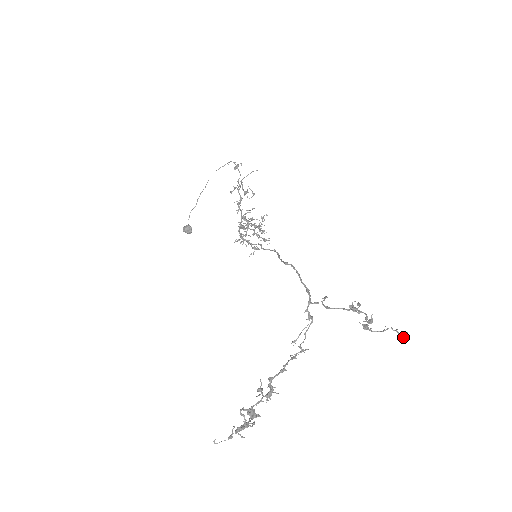
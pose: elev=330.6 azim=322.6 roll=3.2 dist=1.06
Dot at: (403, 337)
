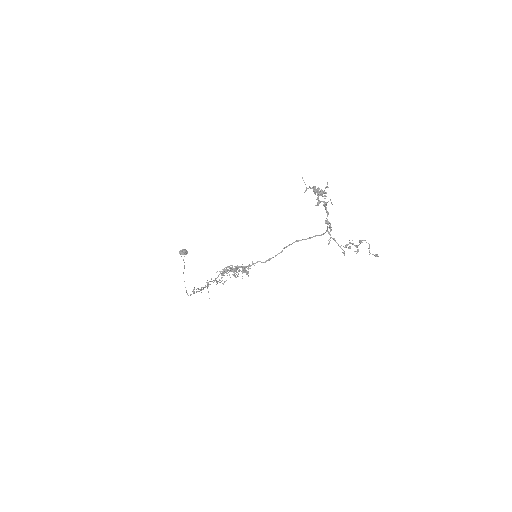
Dot at: occluded
